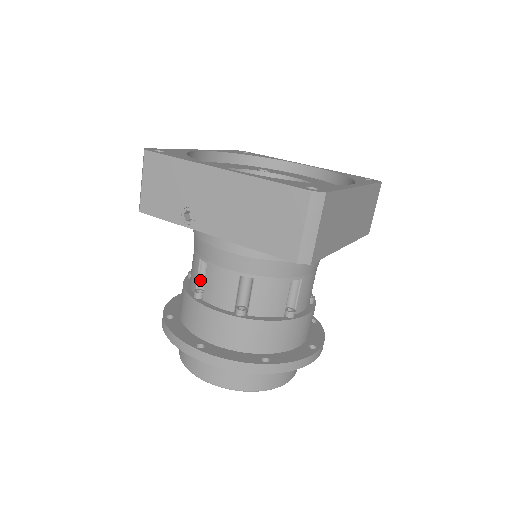
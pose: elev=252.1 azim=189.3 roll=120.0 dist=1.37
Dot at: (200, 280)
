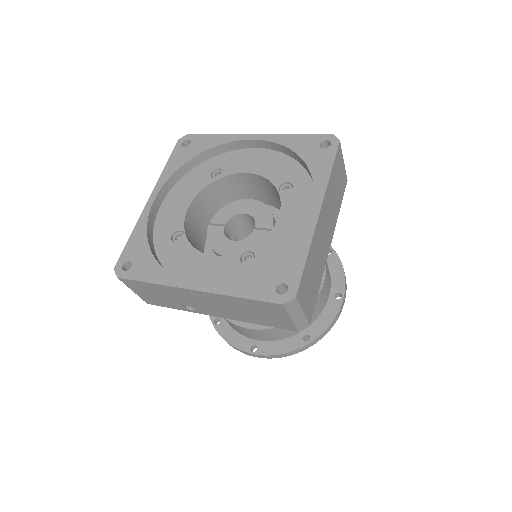
Dot at: occluded
